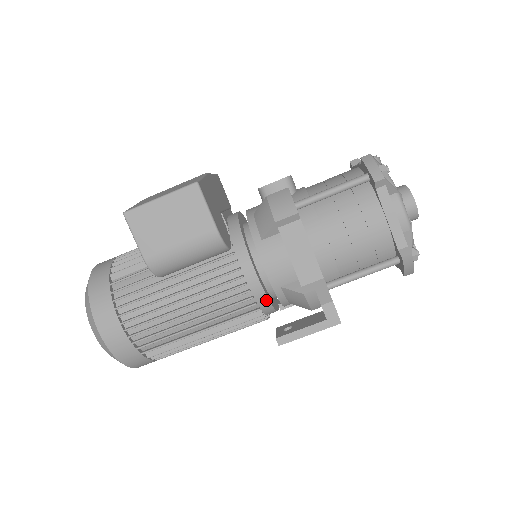
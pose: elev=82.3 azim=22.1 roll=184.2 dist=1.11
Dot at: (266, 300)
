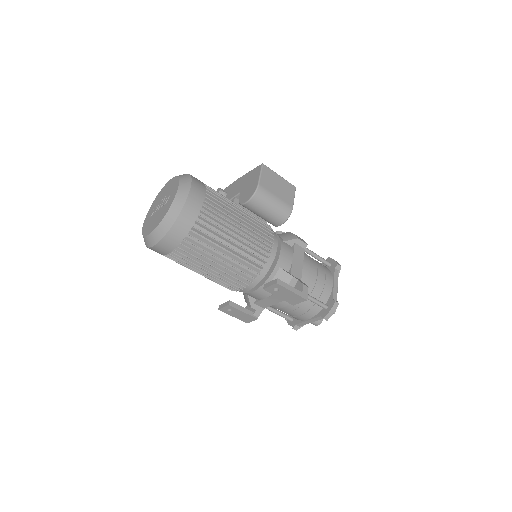
Dot at: (269, 267)
